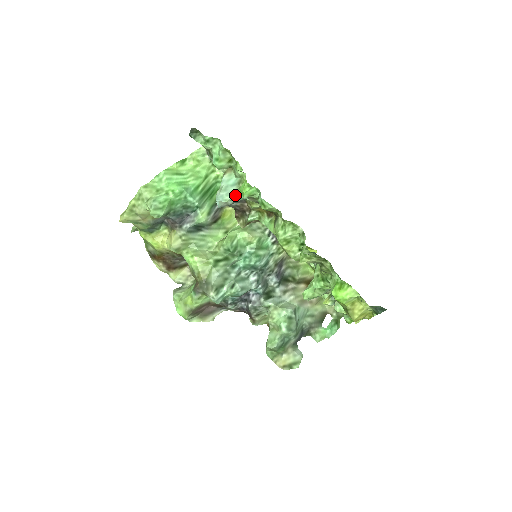
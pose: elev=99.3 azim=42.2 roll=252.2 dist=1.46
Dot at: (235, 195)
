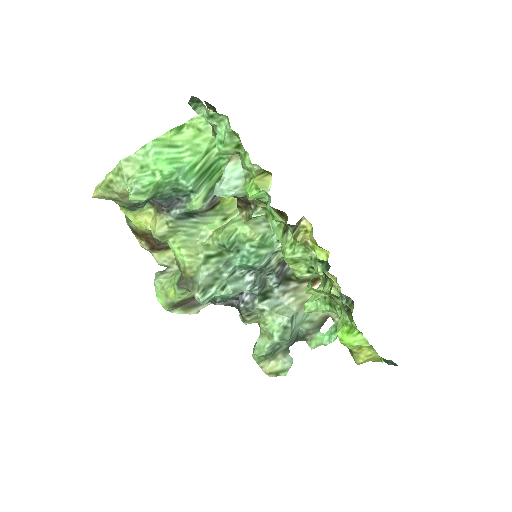
Dot at: (239, 191)
